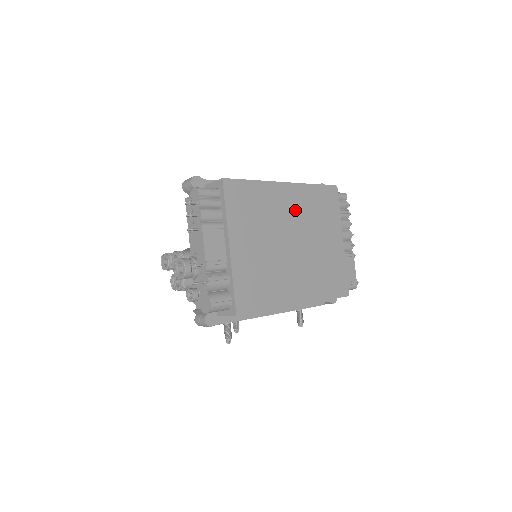
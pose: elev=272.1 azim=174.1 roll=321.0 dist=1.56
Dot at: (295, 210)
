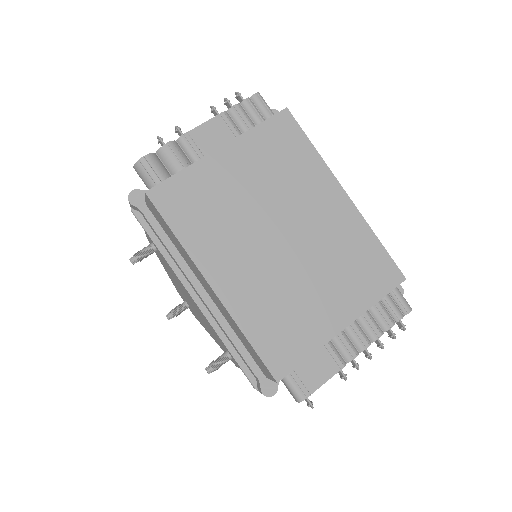
Dot at: (325, 223)
